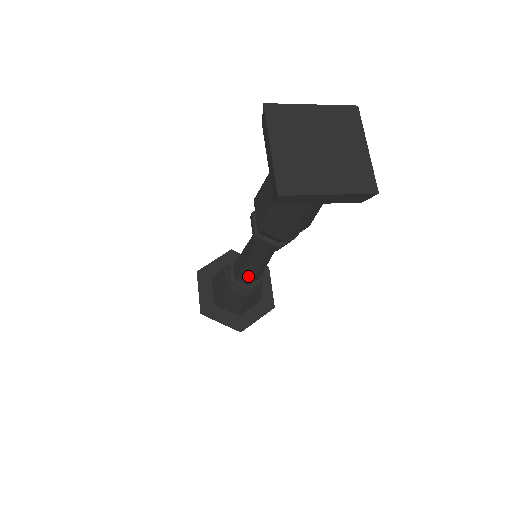
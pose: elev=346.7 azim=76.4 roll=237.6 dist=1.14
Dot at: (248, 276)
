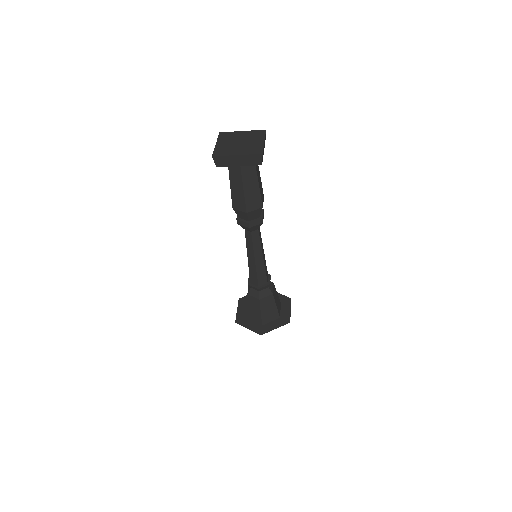
Dot at: (254, 274)
